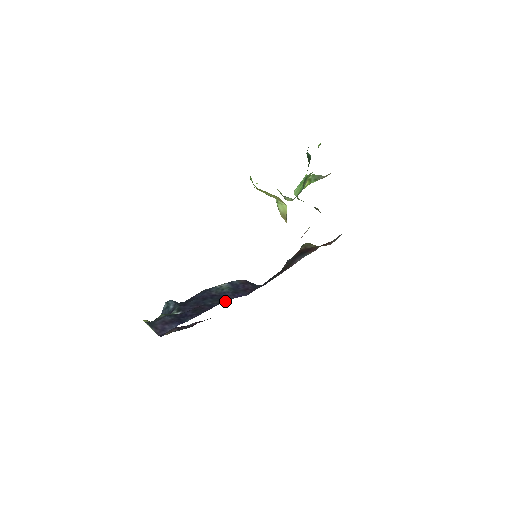
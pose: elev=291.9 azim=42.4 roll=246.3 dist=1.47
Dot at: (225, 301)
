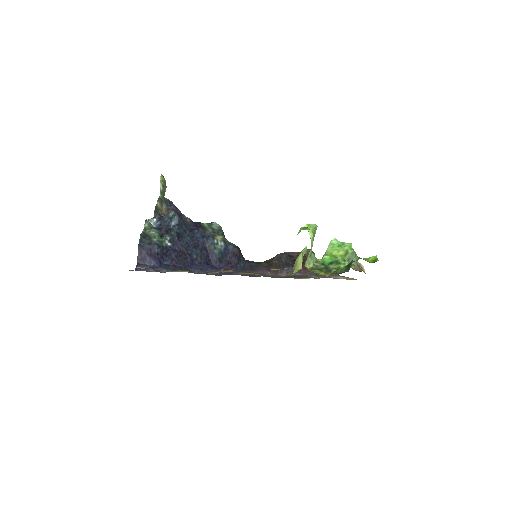
Dot at: (202, 272)
